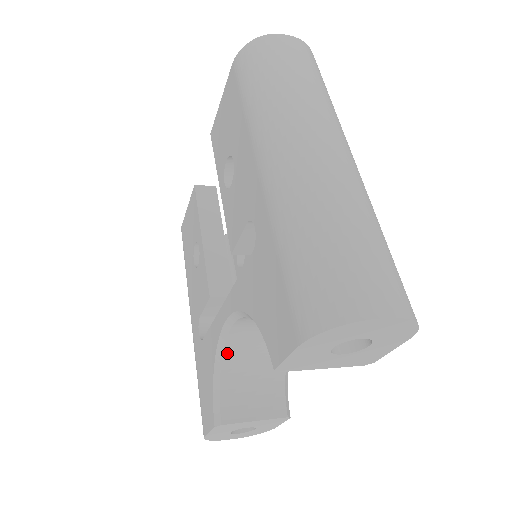
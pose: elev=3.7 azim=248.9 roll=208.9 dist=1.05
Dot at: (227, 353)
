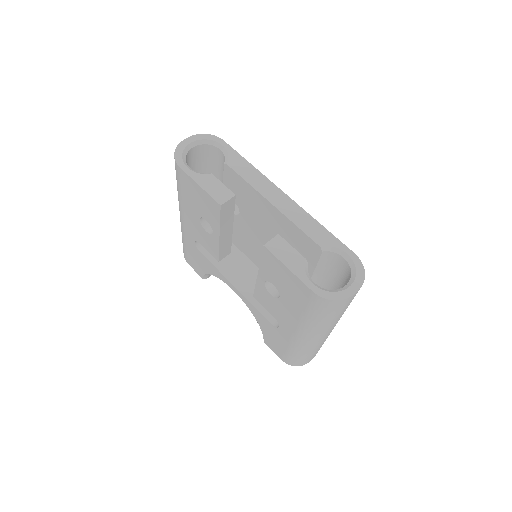
Dot at: occluded
